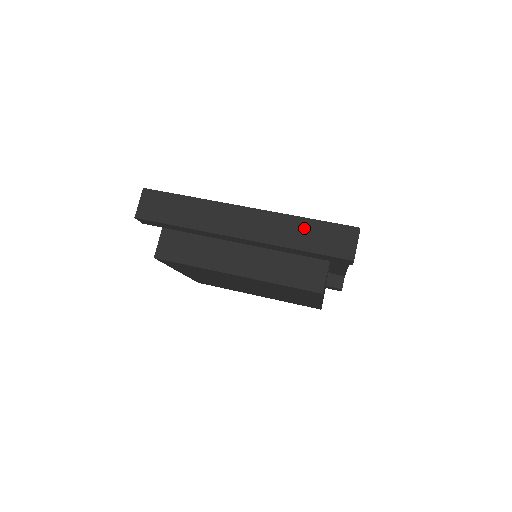
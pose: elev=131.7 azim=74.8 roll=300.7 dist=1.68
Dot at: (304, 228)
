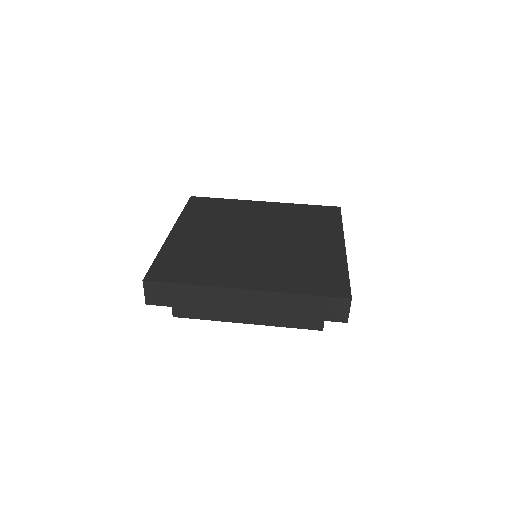
Dot at: (301, 302)
